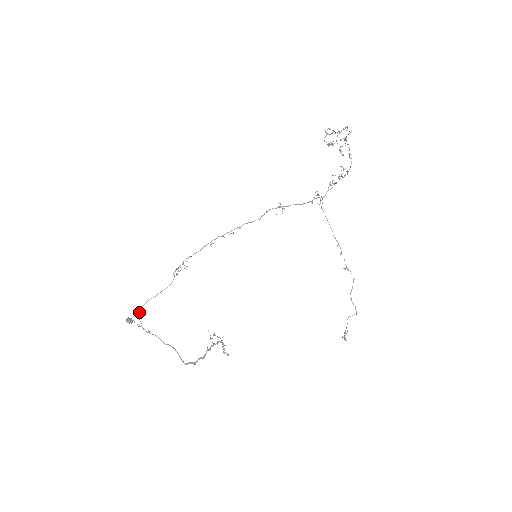
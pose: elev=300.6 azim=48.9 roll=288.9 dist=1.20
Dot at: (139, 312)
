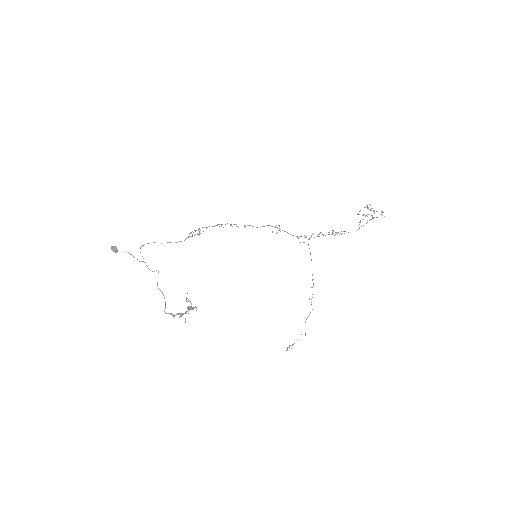
Dot at: (140, 248)
